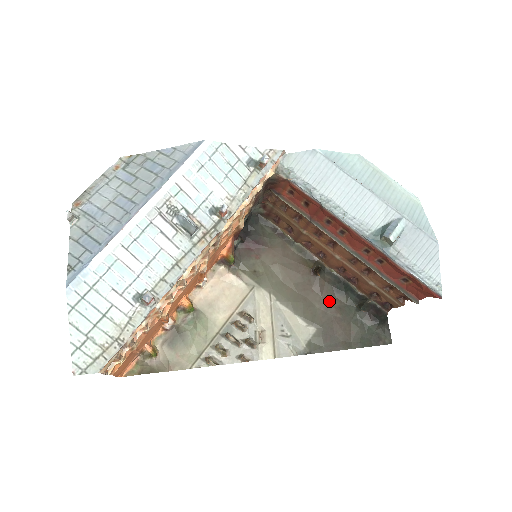
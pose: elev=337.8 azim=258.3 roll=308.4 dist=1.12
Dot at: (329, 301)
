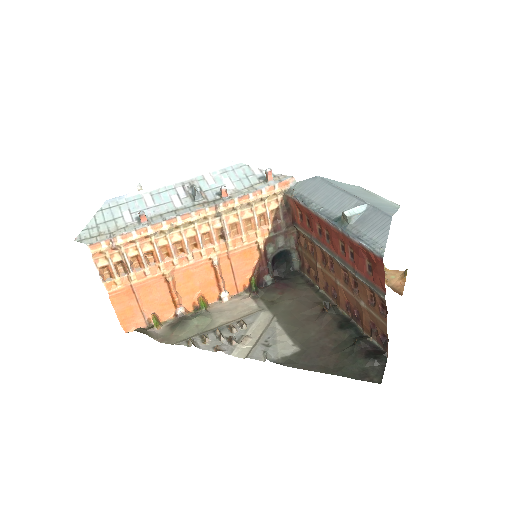
Dot at: (327, 333)
